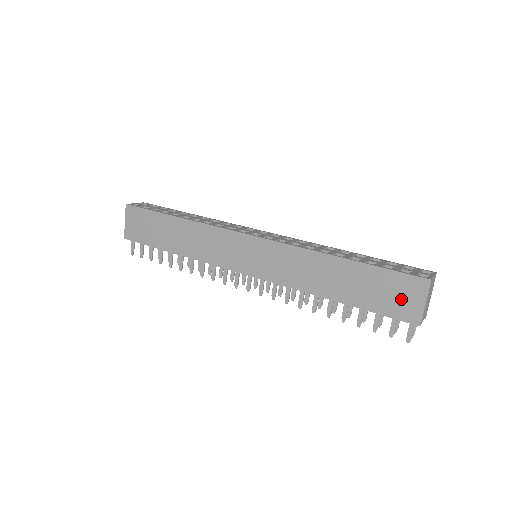
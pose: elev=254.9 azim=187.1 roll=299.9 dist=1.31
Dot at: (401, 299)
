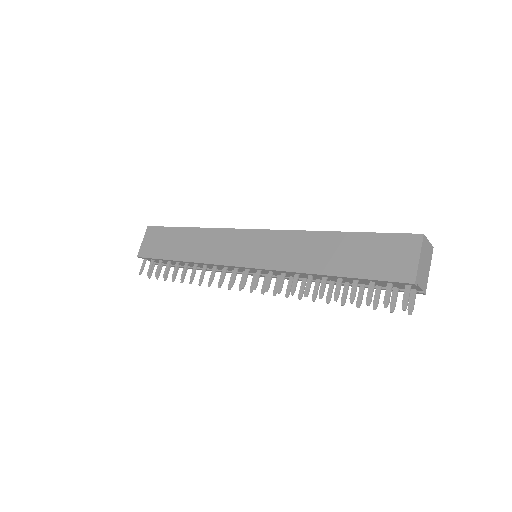
Dot at: (394, 259)
